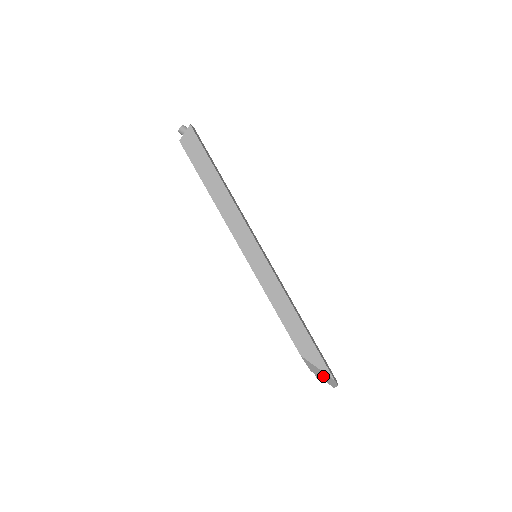
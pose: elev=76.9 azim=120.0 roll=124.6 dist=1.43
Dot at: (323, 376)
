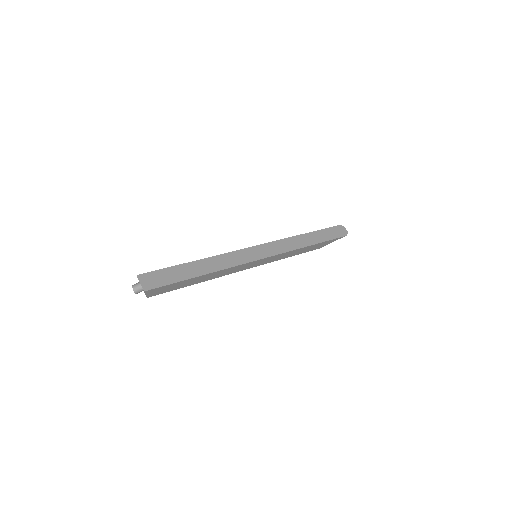
Dot at: occluded
